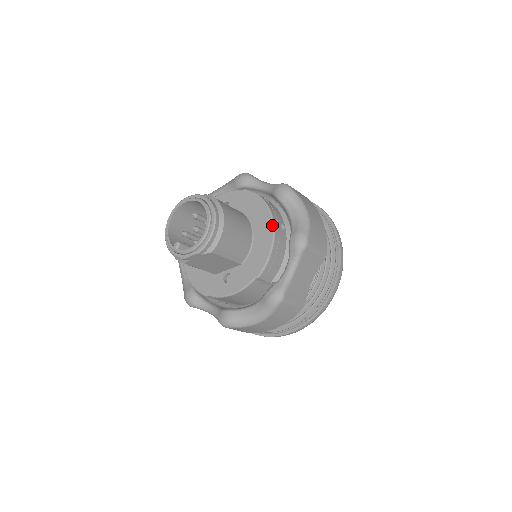
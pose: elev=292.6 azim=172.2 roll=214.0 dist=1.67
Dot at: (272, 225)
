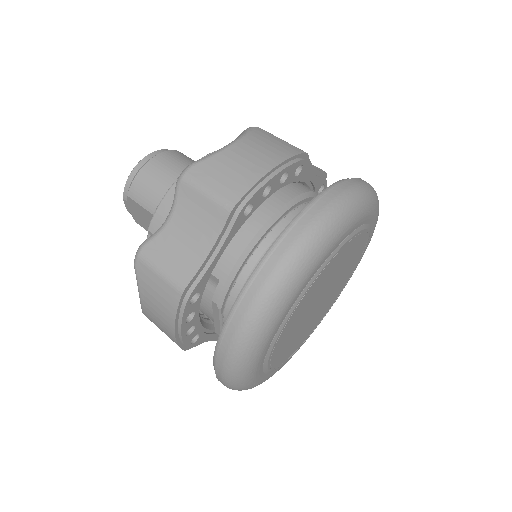
Dot at: occluded
